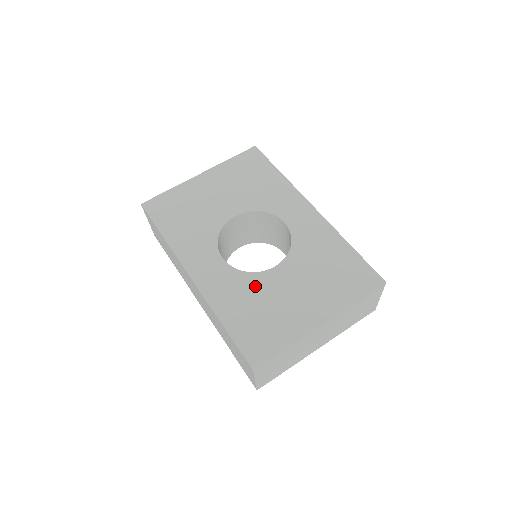
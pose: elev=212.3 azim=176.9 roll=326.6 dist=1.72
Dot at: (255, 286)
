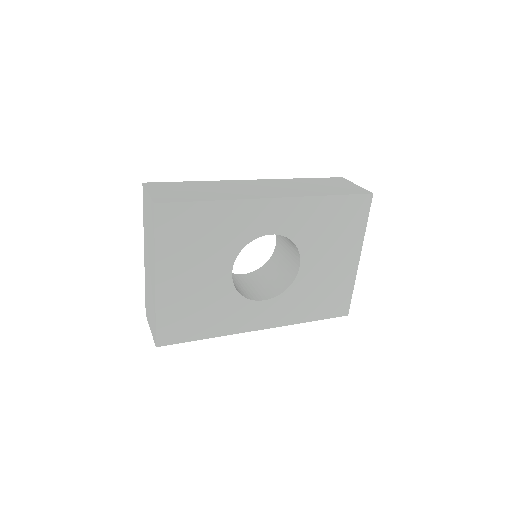
Dot at: (302, 288)
